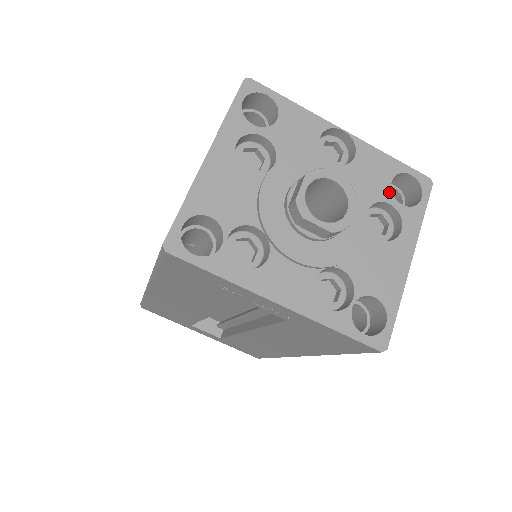
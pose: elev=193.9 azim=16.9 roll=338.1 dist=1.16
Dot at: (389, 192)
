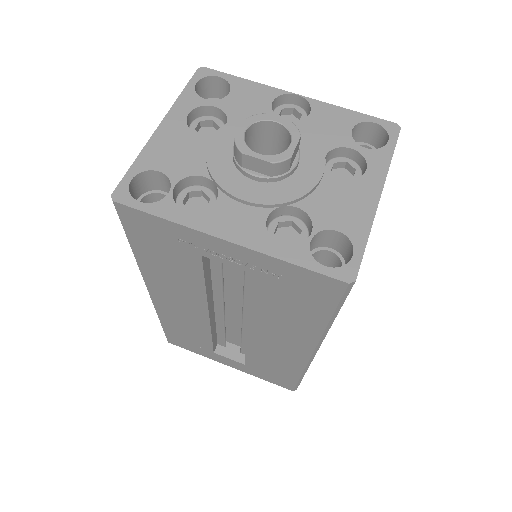
Dot at: (350, 139)
